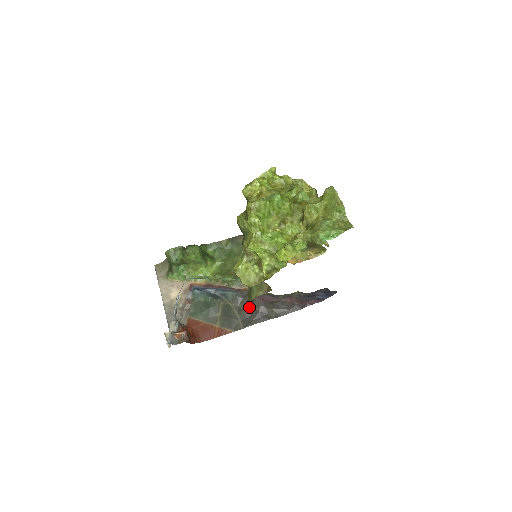
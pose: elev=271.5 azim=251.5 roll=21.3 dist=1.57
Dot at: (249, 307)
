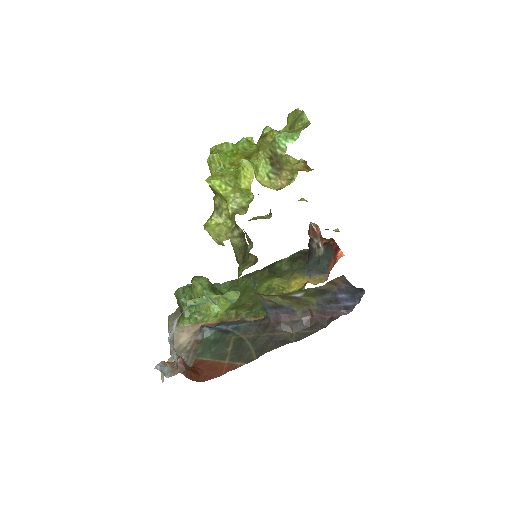
Dot at: (263, 334)
